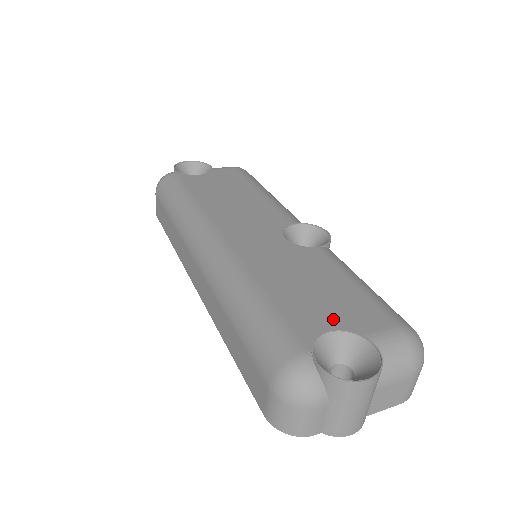
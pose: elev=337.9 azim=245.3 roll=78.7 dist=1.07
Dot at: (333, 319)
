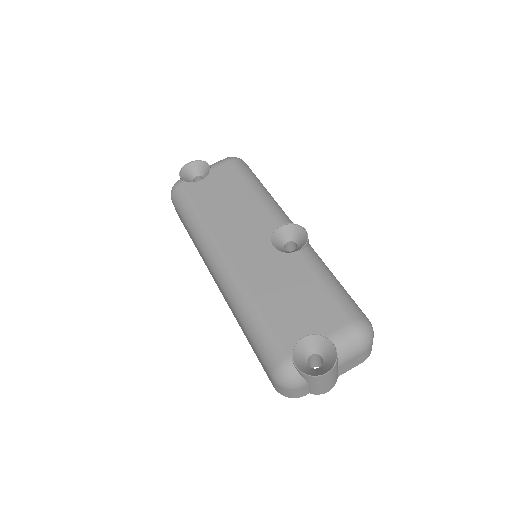
Dot at: (306, 325)
